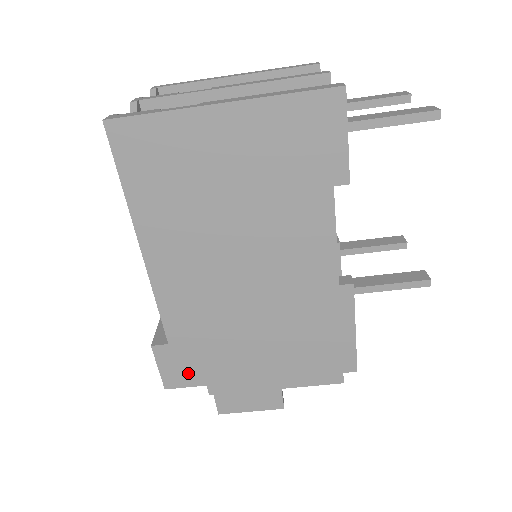
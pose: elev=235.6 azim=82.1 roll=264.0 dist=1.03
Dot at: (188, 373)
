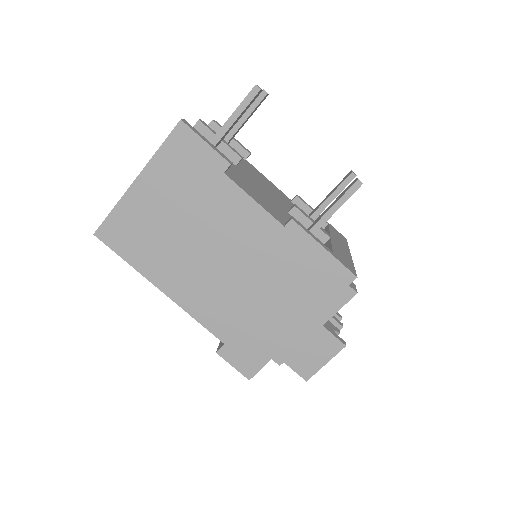
Dot at: (253, 358)
